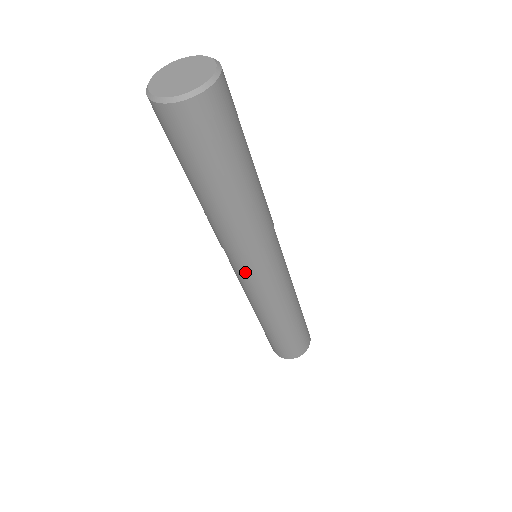
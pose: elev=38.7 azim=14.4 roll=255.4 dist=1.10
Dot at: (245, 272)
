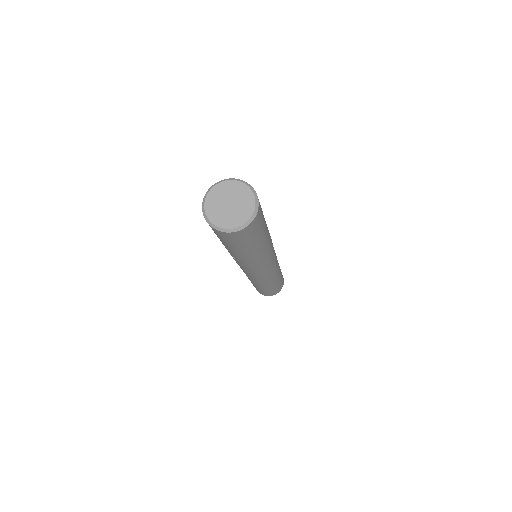
Dot at: (258, 273)
